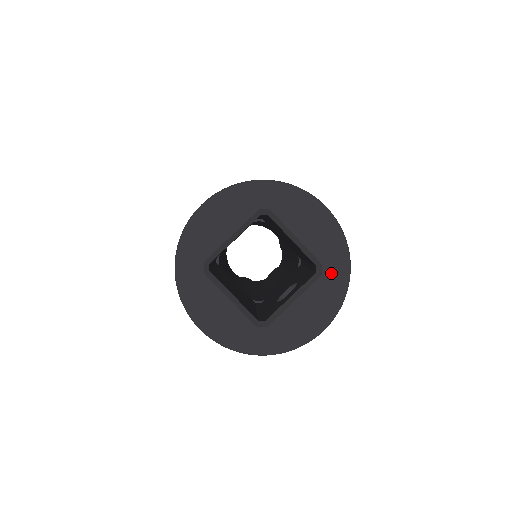
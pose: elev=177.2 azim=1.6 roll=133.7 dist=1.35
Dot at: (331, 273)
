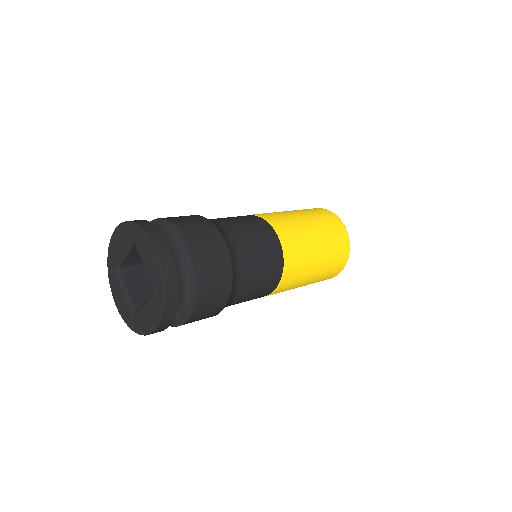
Dot at: (156, 294)
